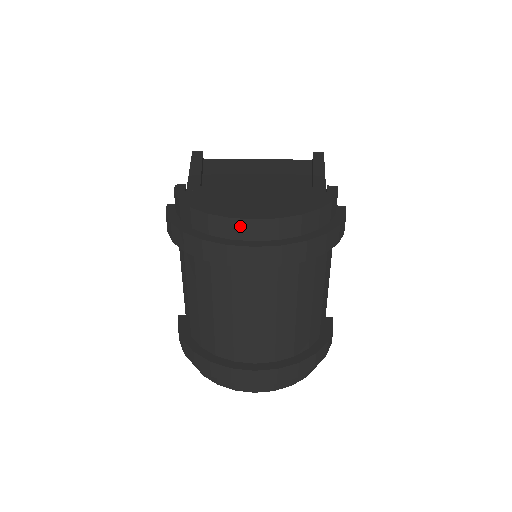
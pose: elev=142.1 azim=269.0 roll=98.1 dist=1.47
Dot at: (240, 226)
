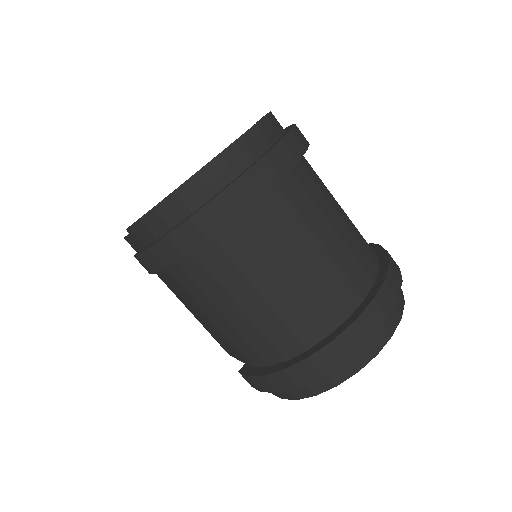
Dot at: (212, 173)
